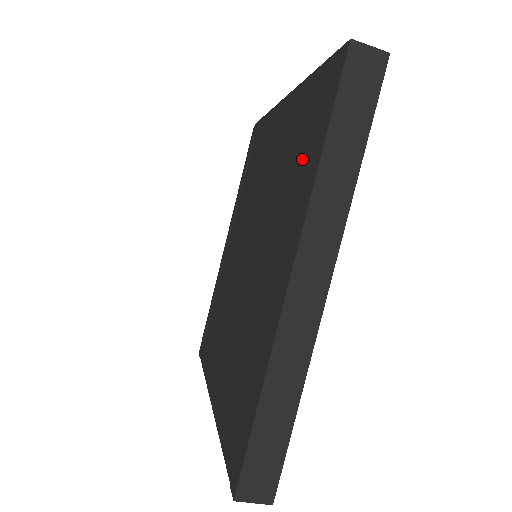
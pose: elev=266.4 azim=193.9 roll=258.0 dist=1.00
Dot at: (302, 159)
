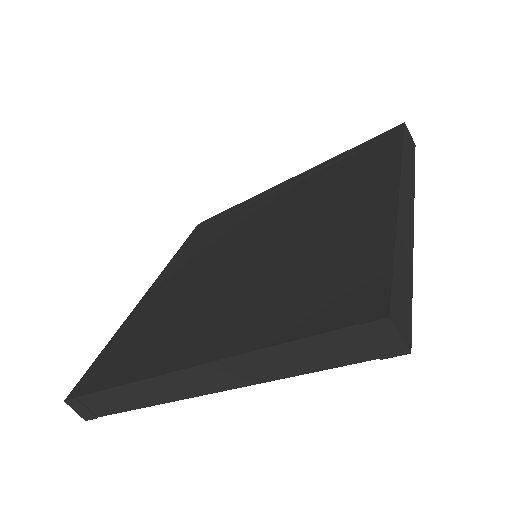
Dot at: (361, 167)
